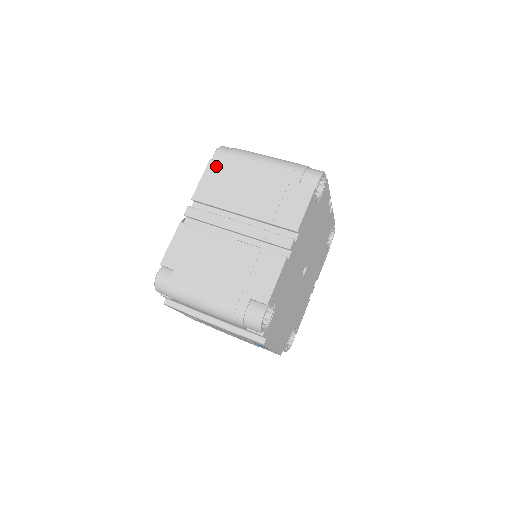
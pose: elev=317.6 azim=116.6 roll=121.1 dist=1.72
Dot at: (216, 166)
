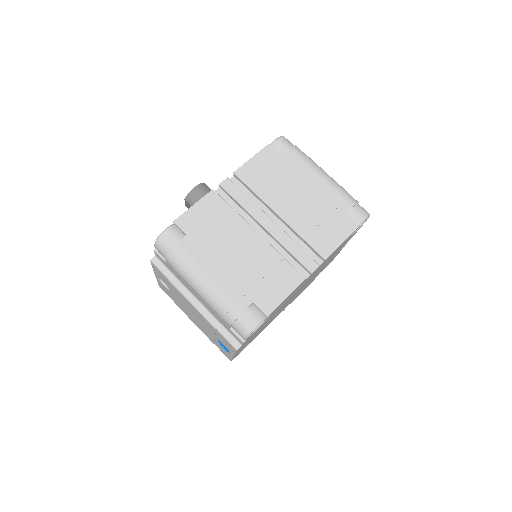
Dot at: (272, 153)
